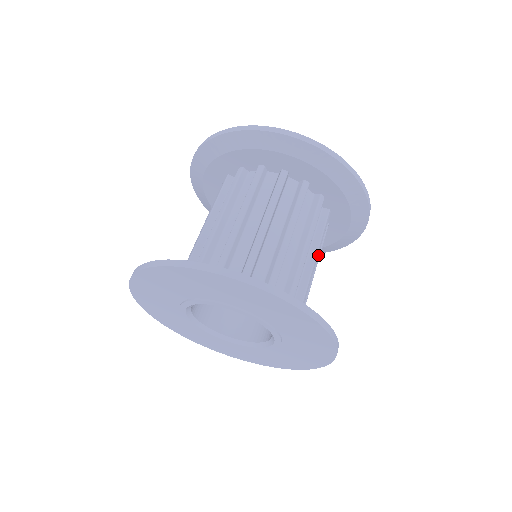
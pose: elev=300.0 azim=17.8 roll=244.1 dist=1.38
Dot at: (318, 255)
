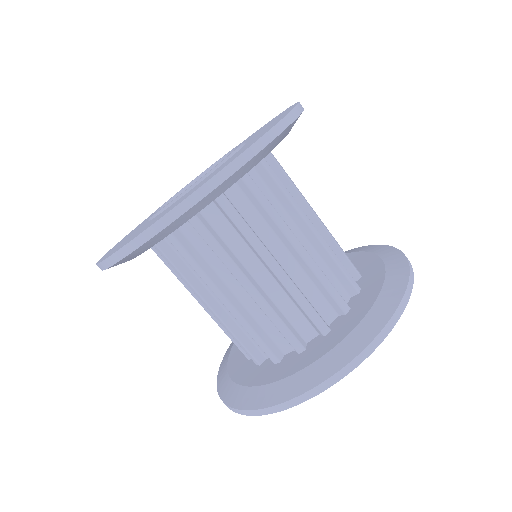
Dot at: occluded
